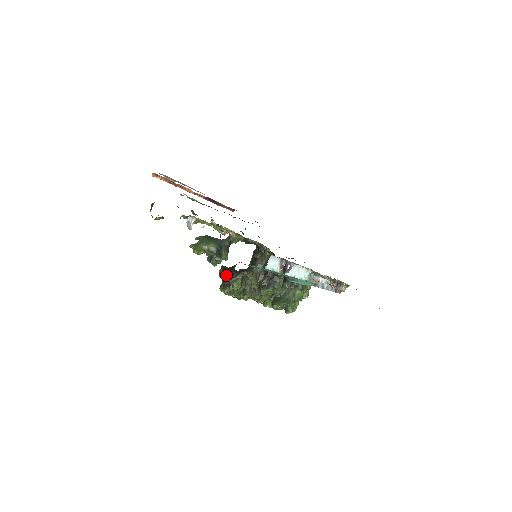
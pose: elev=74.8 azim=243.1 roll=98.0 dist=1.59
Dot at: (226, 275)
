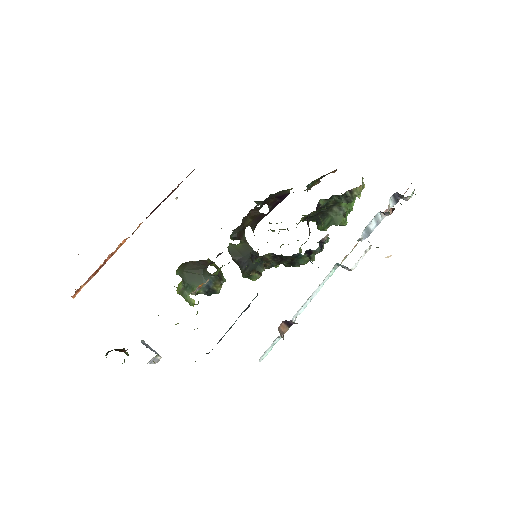
Dot at: (238, 265)
